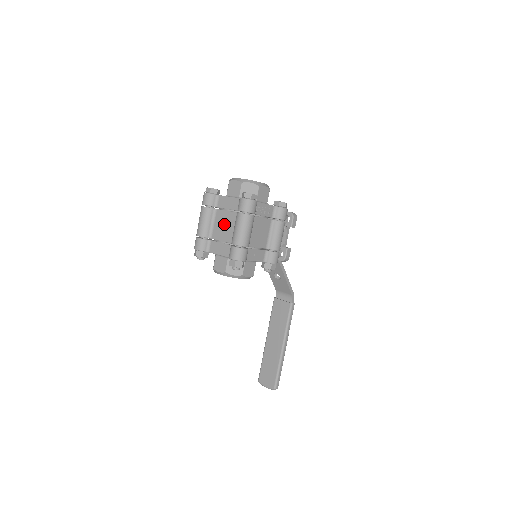
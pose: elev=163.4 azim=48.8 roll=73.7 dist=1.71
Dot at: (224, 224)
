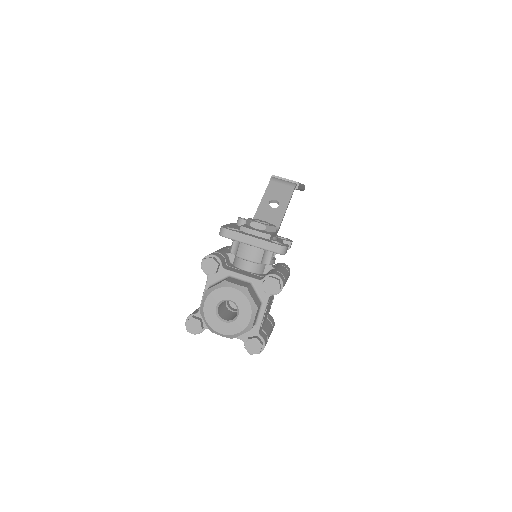
Dot at: occluded
